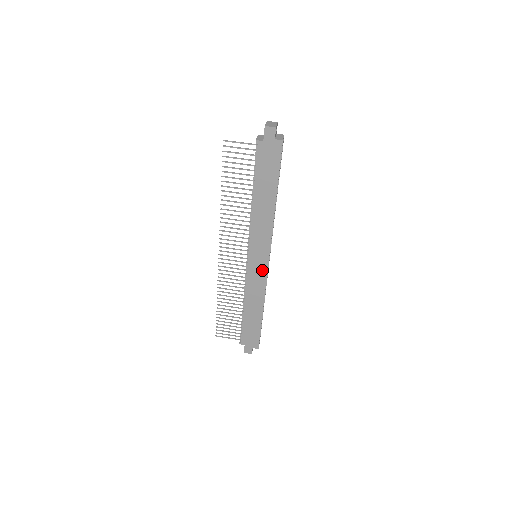
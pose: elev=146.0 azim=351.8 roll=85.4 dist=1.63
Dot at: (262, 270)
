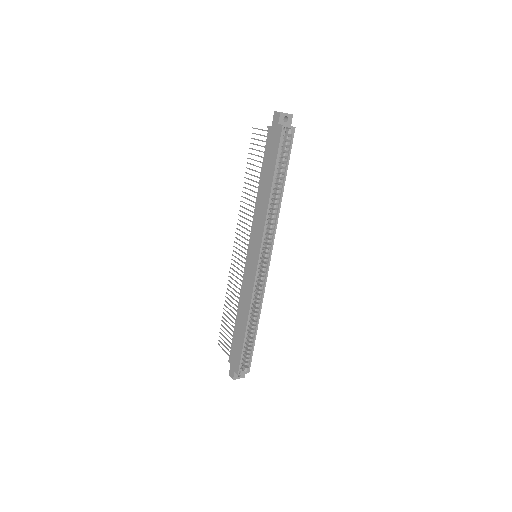
Dot at: (253, 271)
